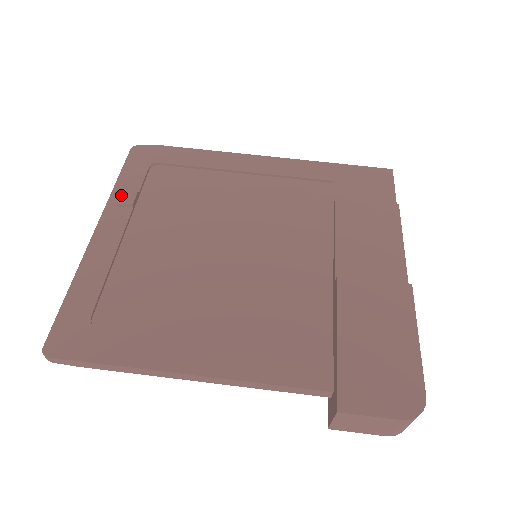
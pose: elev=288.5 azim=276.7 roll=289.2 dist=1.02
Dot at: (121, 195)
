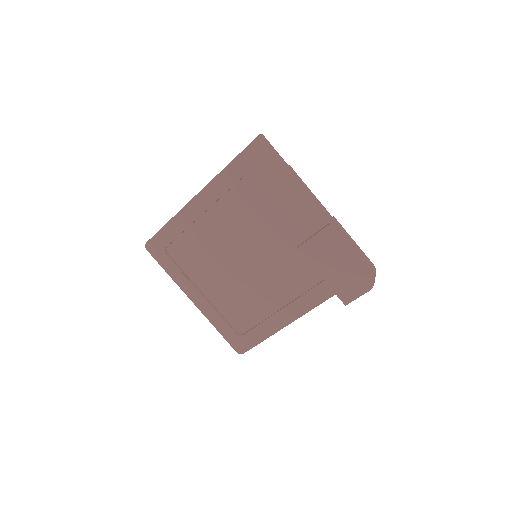
Dot at: (178, 279)
